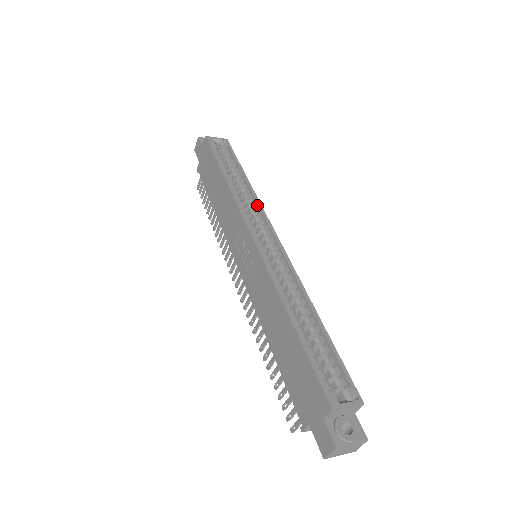
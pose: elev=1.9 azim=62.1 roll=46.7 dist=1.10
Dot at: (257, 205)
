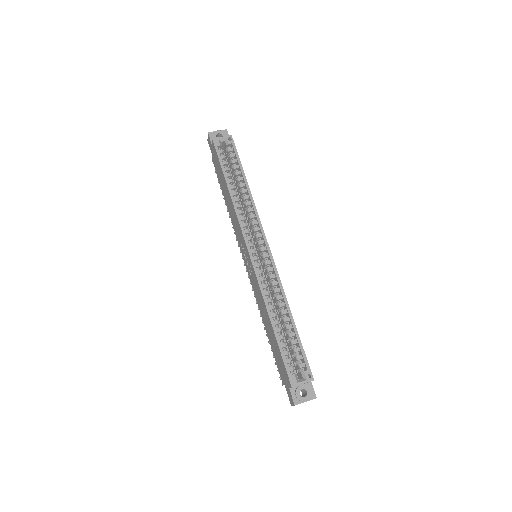
Dot at: (255, 213)
